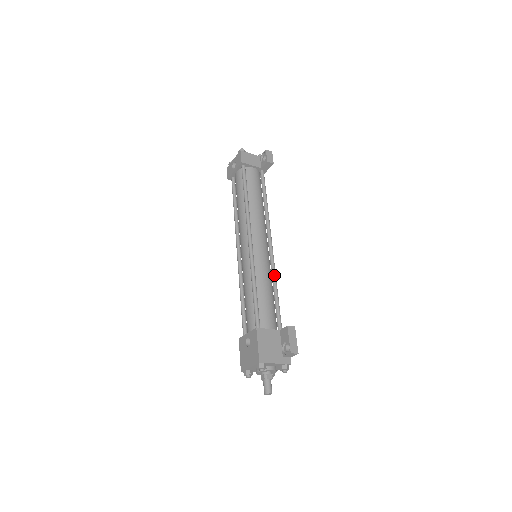
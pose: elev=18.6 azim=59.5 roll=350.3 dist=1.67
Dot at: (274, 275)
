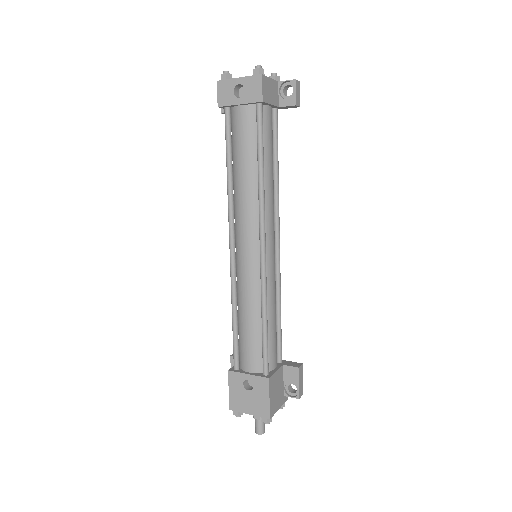
Dot at: (280, 290)
